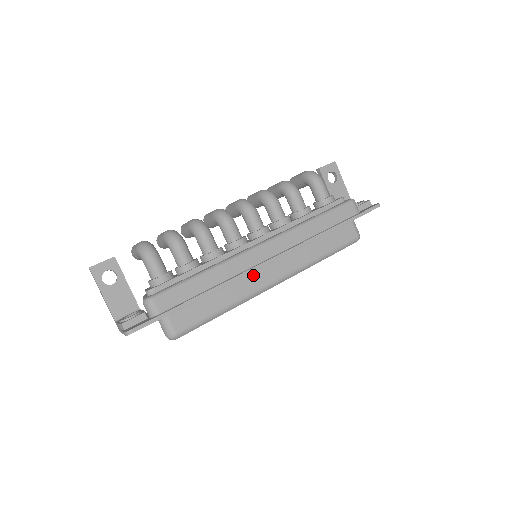
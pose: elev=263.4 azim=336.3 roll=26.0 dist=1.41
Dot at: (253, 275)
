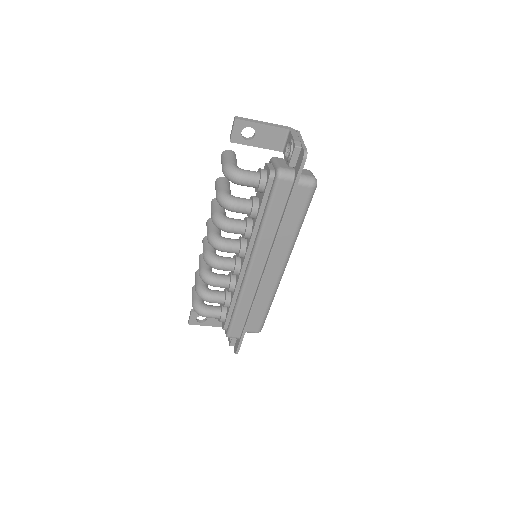
Dot at: (264, 280)
